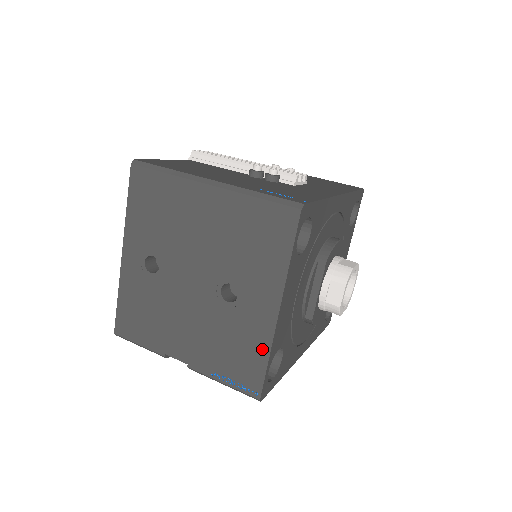
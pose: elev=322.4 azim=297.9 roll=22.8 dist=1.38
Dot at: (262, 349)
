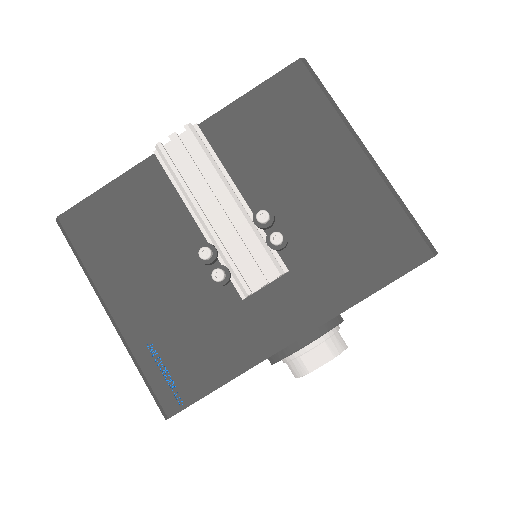
Dot at: occluded
